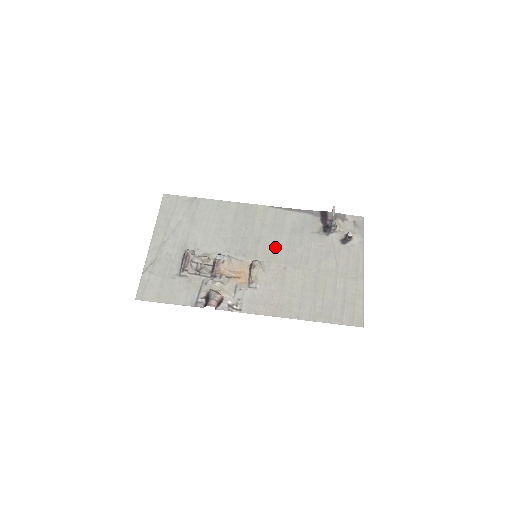
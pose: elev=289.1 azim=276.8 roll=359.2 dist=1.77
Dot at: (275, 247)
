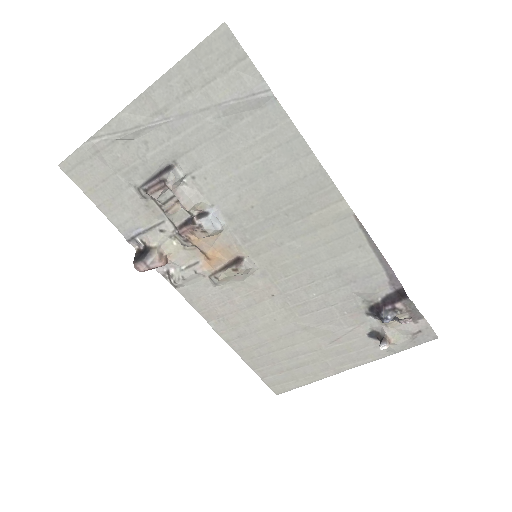
Dot at: (291, 268)
